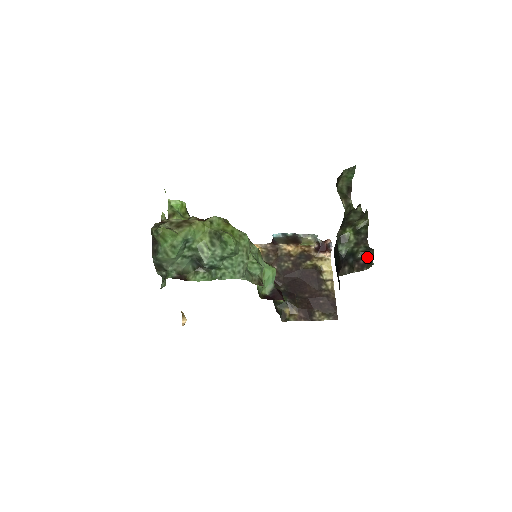
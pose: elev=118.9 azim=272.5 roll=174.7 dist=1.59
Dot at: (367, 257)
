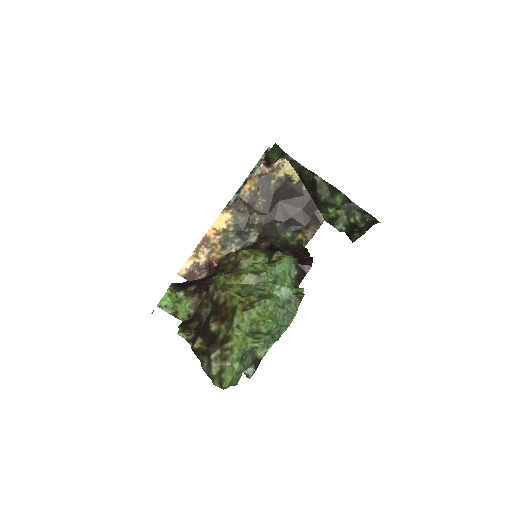
Dot at: (369, 221)
